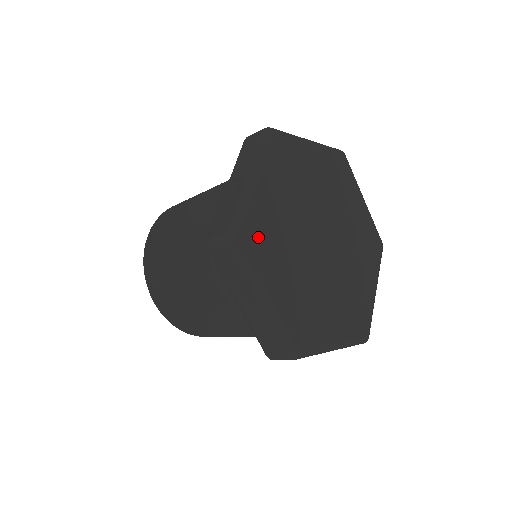
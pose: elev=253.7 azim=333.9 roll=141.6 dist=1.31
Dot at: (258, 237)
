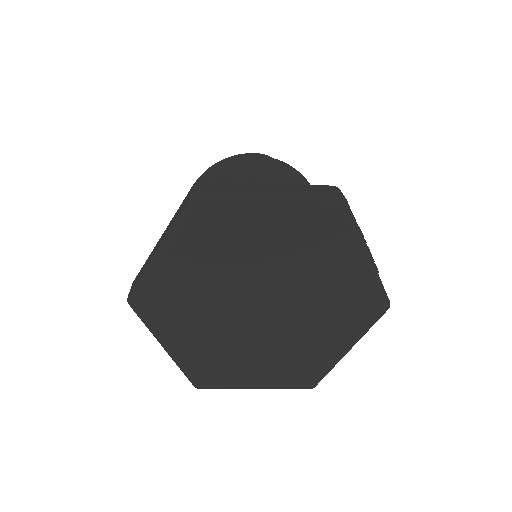
Dot at: (210, 373)
